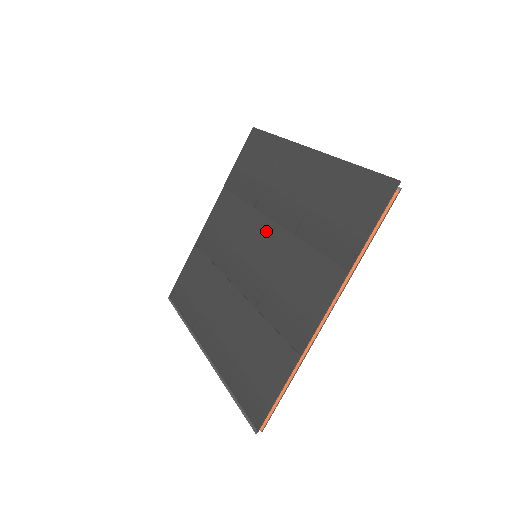
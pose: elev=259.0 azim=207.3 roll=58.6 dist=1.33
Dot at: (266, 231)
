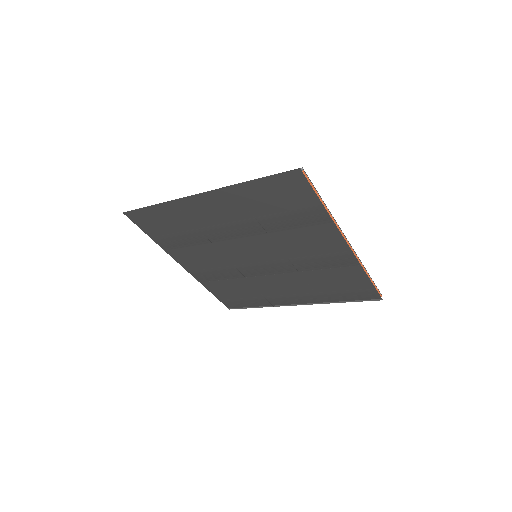
Dot at: (244, 245)
